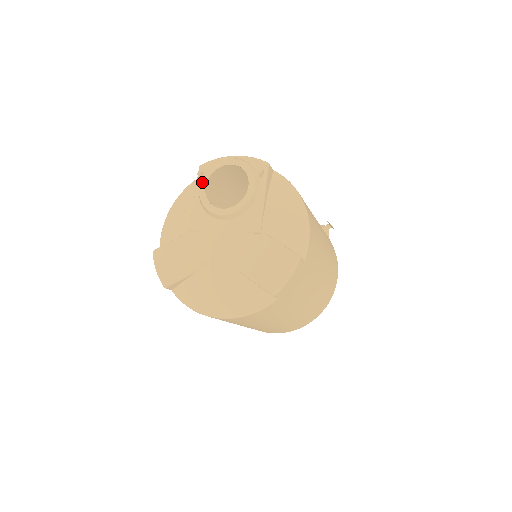
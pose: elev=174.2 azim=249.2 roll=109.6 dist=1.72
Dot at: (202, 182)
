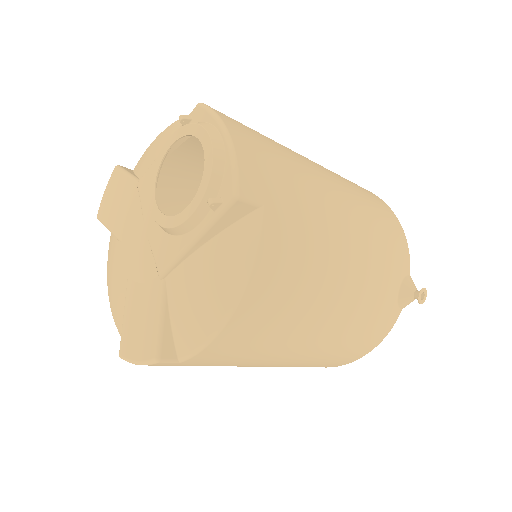
Dot at: (172, 136)
